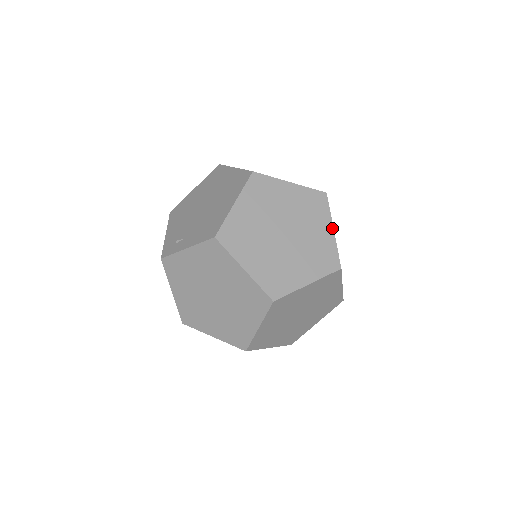
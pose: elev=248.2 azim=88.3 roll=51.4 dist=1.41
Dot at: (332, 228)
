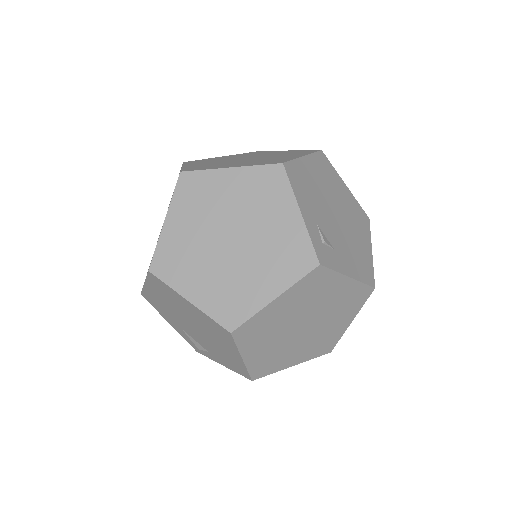
Dot at: (347, 278)
